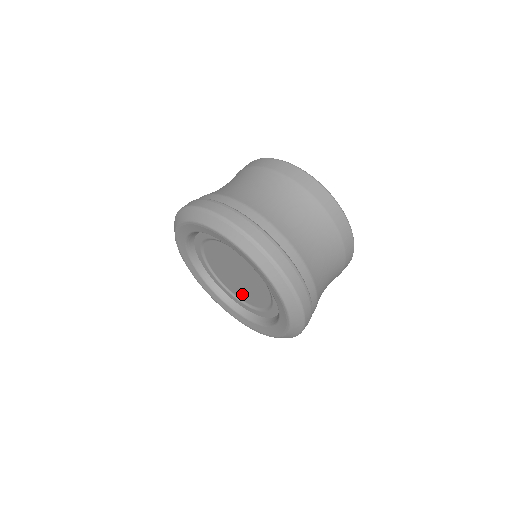
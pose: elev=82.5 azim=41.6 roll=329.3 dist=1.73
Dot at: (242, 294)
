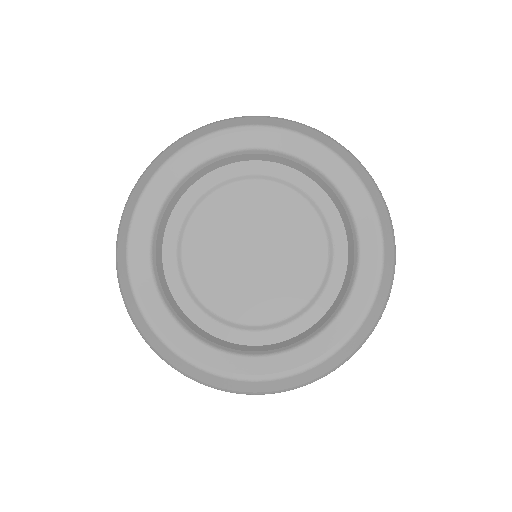
Dot at: (261, 303)
